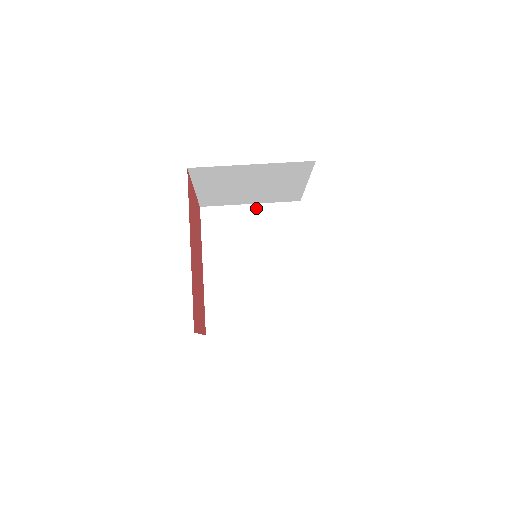
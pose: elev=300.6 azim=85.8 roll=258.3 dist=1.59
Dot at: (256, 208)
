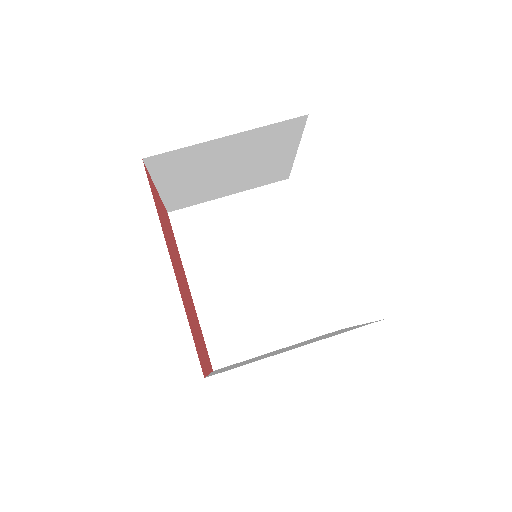
Dot at: (237, 199)
